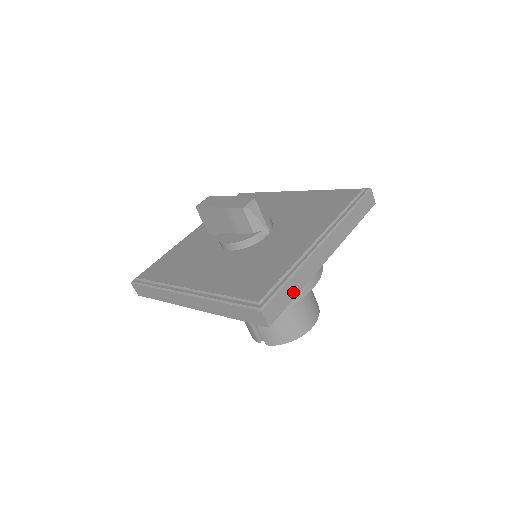
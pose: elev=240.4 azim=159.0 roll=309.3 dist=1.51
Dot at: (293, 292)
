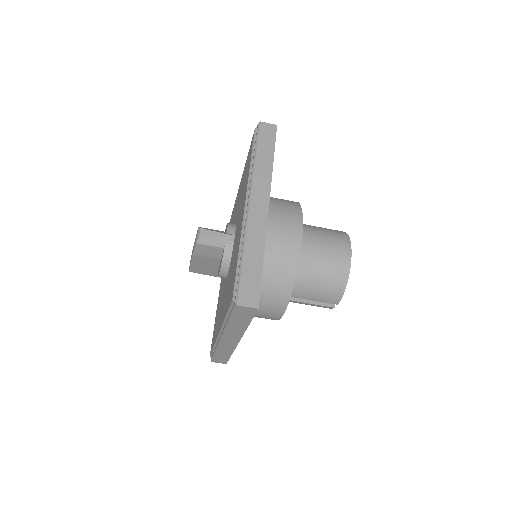
Dot at: (257, 264)
